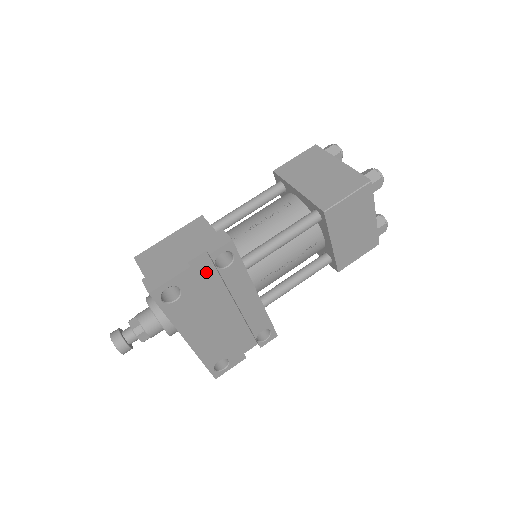
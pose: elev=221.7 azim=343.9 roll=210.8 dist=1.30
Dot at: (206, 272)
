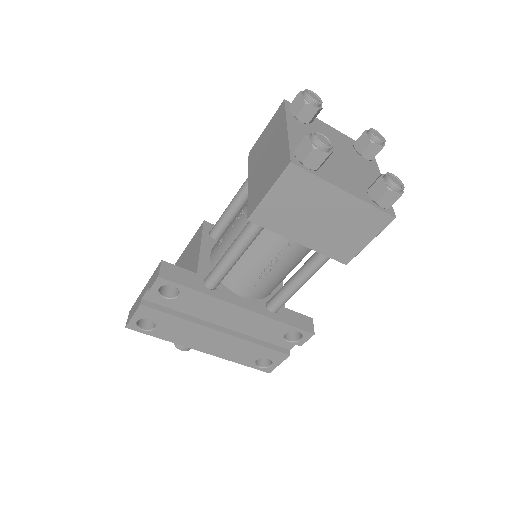
Dot at: (168, 301)
